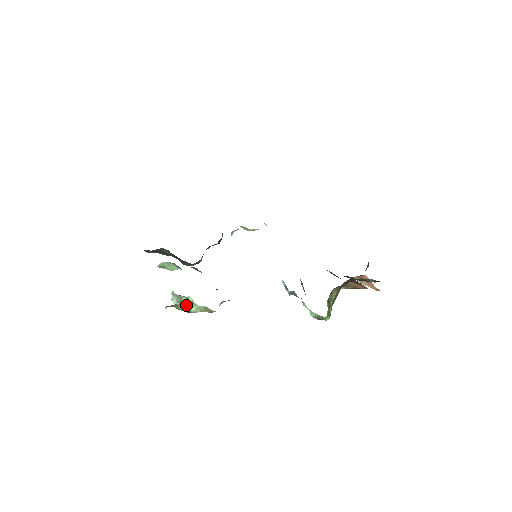
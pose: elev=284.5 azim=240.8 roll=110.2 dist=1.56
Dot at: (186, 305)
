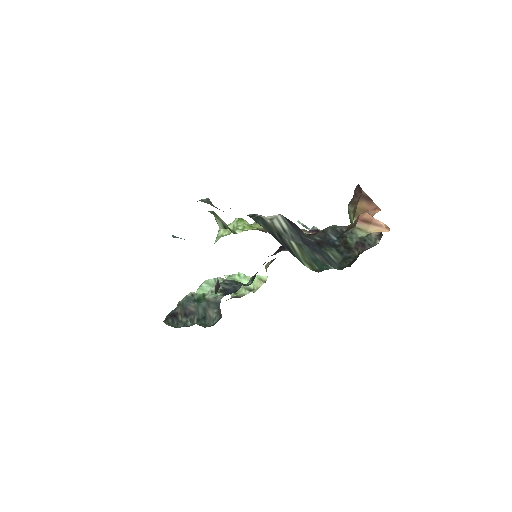
Dot at: occluded
